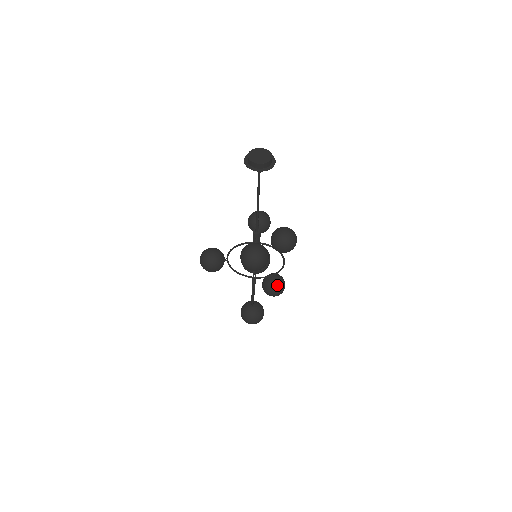
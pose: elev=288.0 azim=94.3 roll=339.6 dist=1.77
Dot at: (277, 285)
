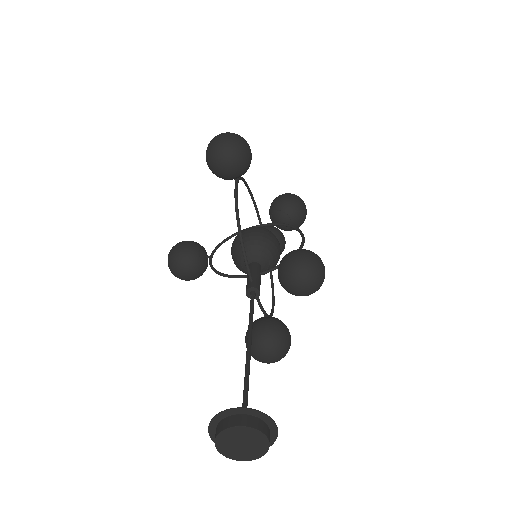
Dot at: occluded
